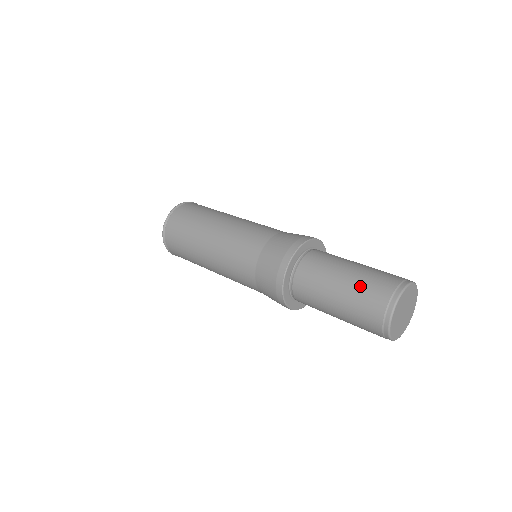
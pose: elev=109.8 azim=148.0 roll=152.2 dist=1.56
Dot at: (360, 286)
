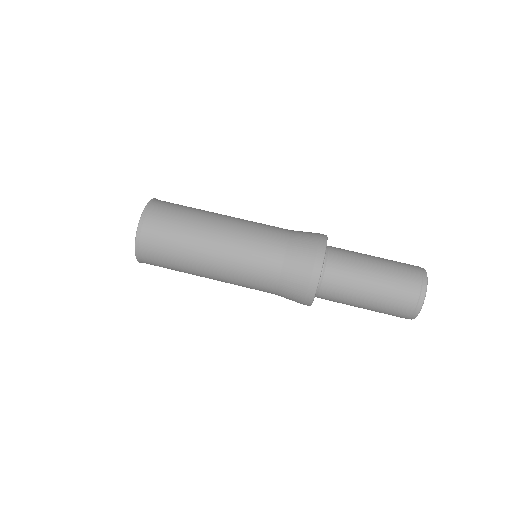
Dot at: (393, 277)
